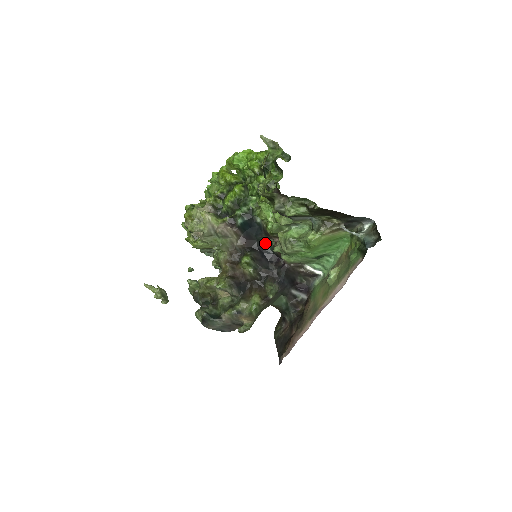
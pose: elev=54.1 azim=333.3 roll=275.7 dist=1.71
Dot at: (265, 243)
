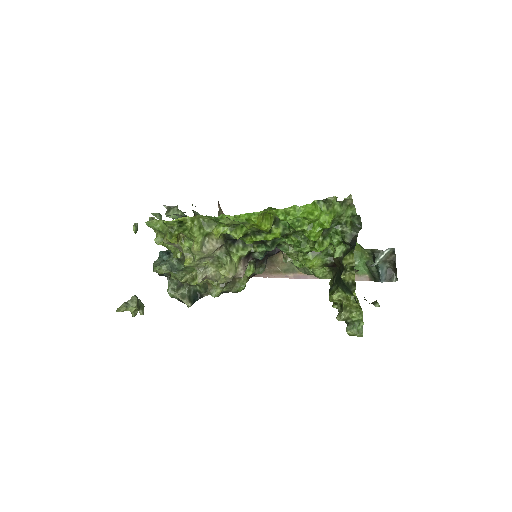
Dot at: occluded
